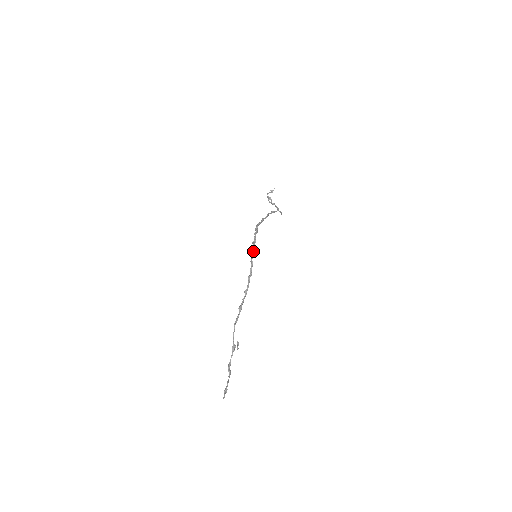
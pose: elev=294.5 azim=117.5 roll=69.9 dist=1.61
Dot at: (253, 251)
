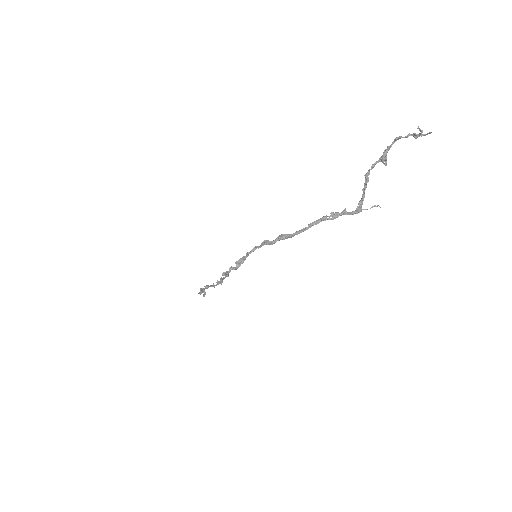
Dot at: (222, 279)
